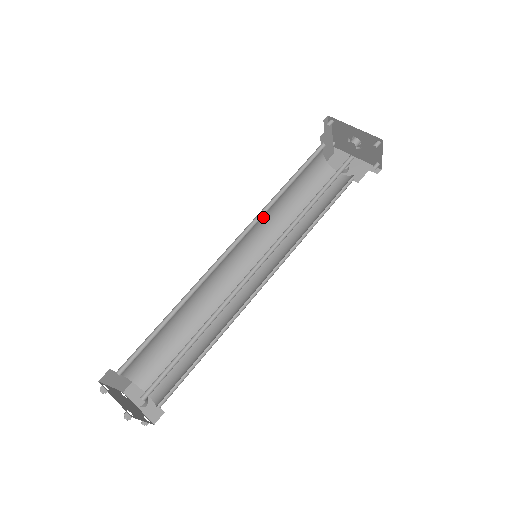
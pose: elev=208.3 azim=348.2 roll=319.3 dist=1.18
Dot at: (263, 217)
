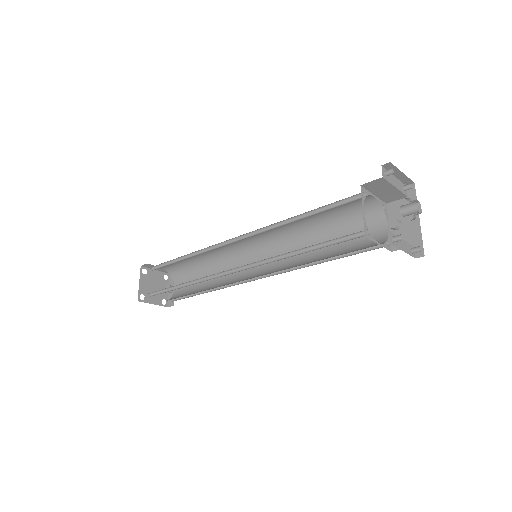
Dot at: (282, 226)
